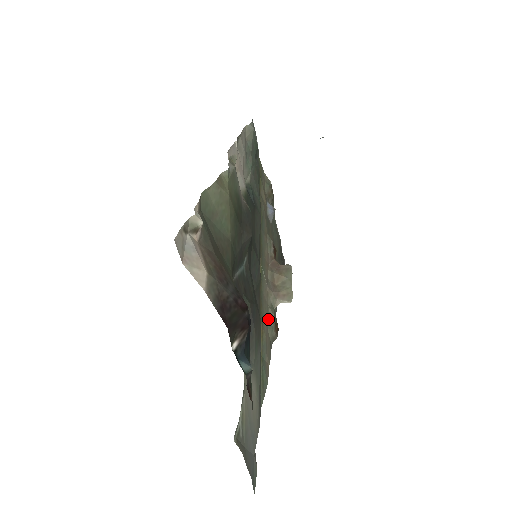
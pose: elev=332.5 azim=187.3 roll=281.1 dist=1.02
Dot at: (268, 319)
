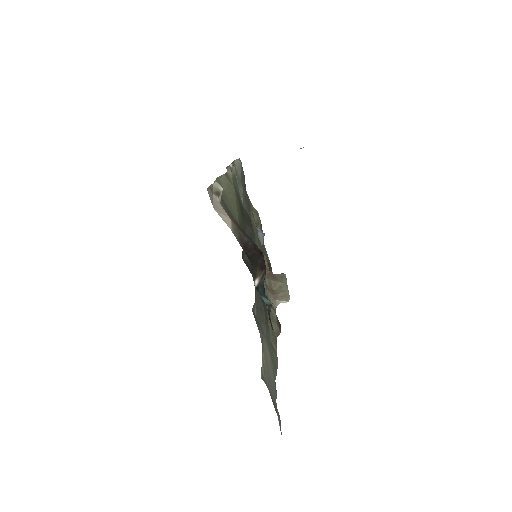
Dot at: (271, 315)
